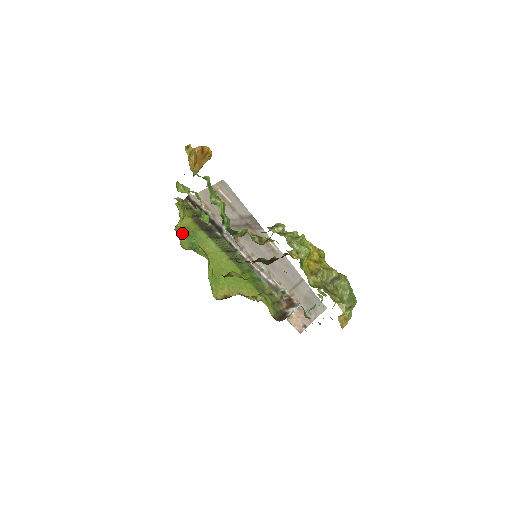
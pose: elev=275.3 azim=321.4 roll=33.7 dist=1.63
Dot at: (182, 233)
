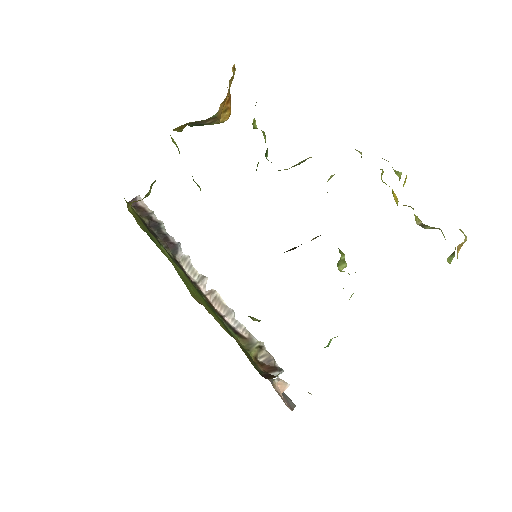
Dot at: (135, 217)
